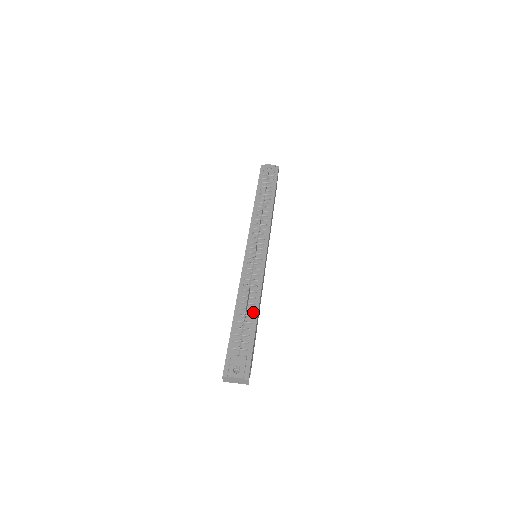
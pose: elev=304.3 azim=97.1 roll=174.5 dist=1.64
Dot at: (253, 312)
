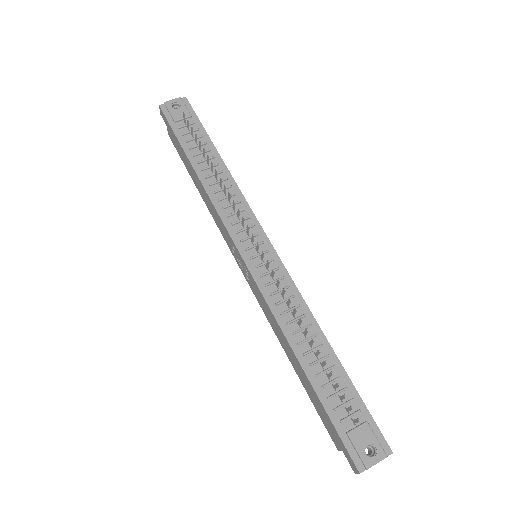
Dot at: (324, 348)
